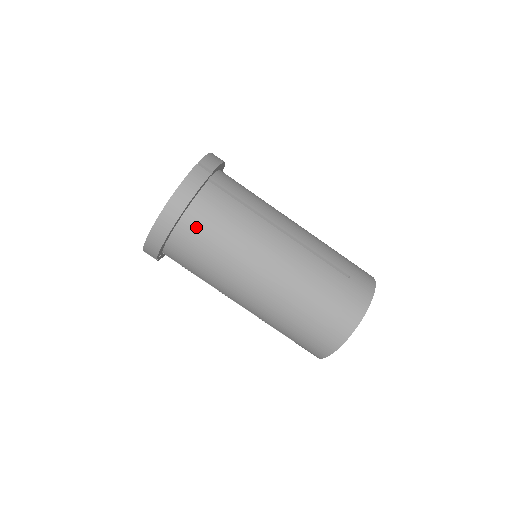
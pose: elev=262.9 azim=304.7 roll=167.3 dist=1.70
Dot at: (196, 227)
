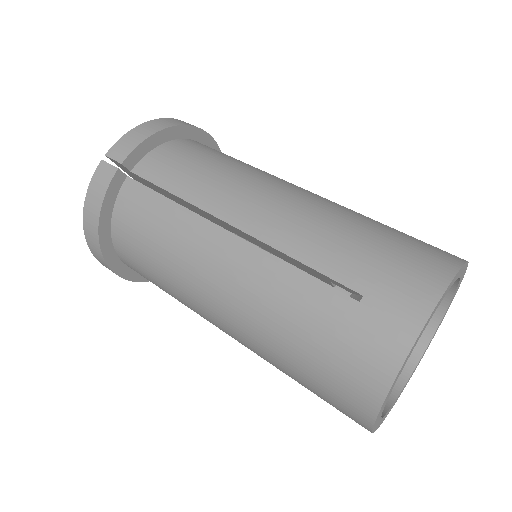
Dot at: (211, 148)
